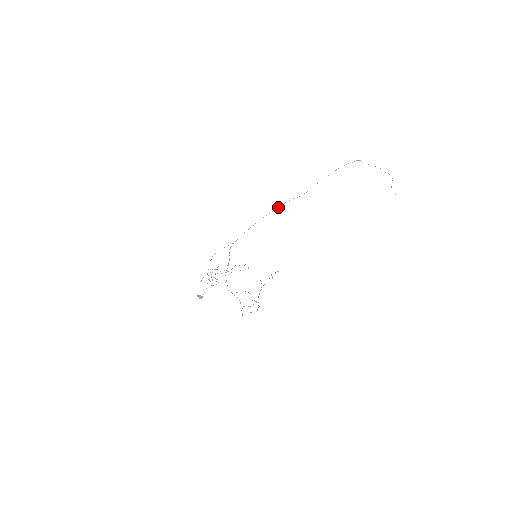
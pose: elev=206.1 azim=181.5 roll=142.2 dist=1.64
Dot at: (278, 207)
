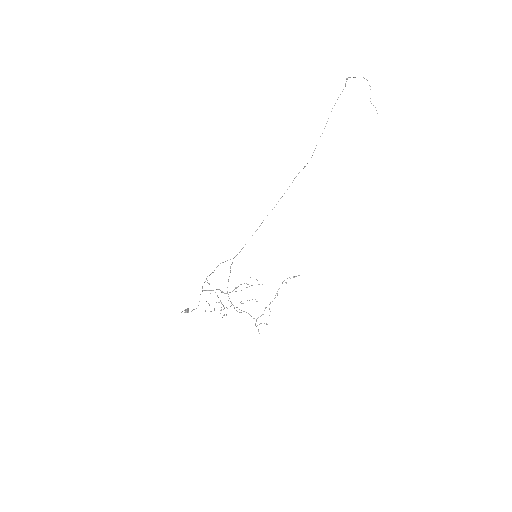
Dot at: occluded
